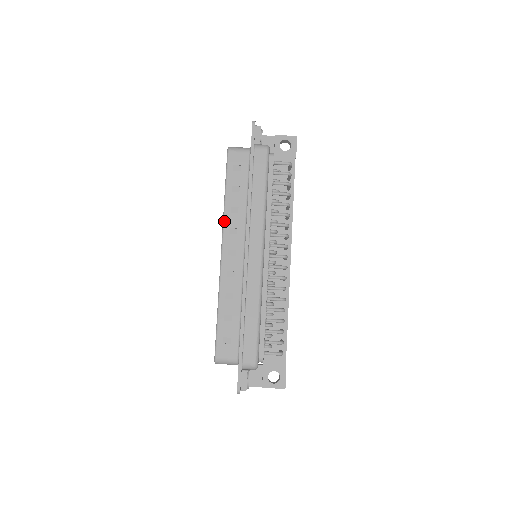
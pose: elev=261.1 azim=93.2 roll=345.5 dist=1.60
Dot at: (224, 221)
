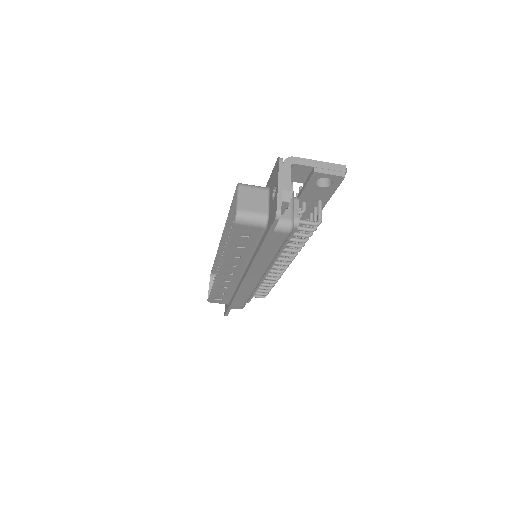
Dot at: (223, 260)
